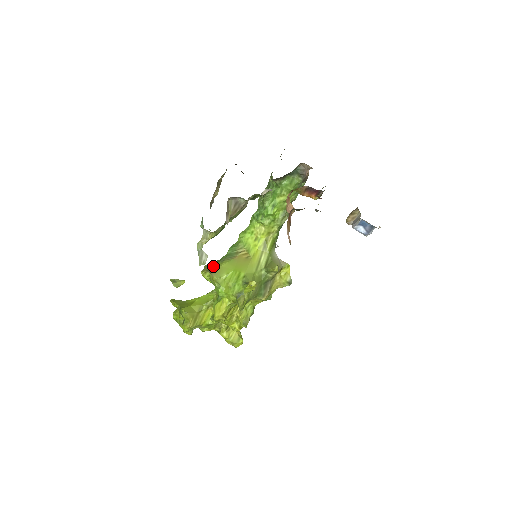
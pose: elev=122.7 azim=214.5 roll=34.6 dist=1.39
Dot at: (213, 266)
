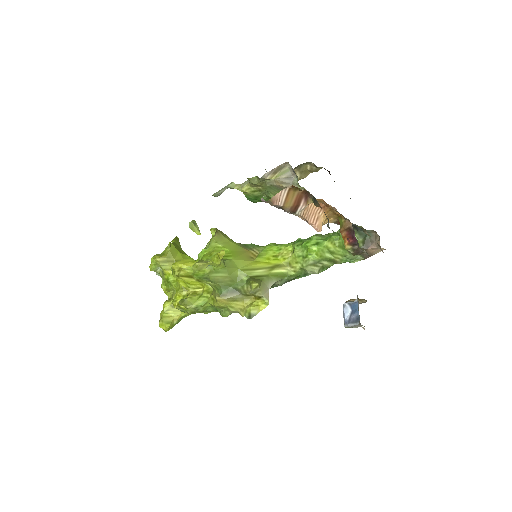
Dot at: (225, 234)
